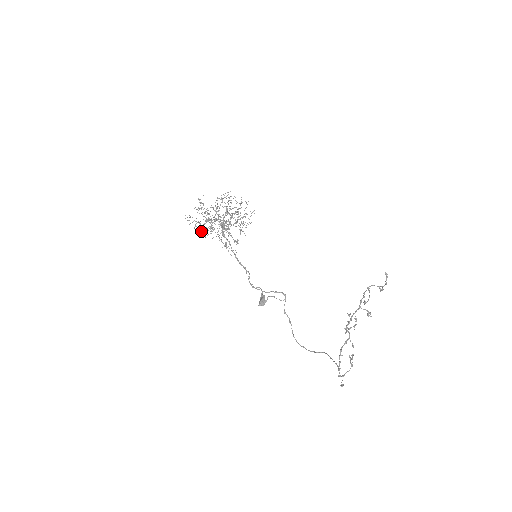
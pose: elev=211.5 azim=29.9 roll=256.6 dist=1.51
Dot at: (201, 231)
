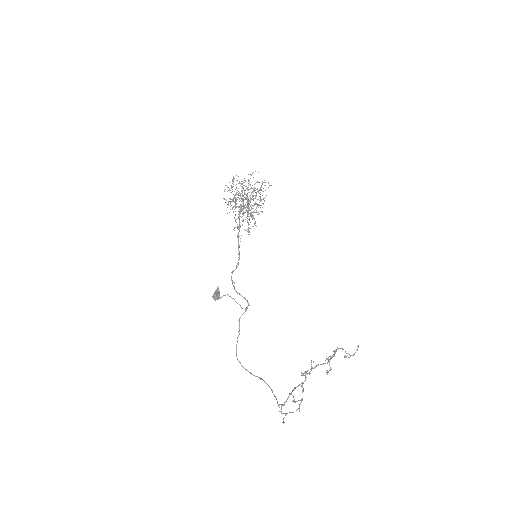
Dot at: occluded
